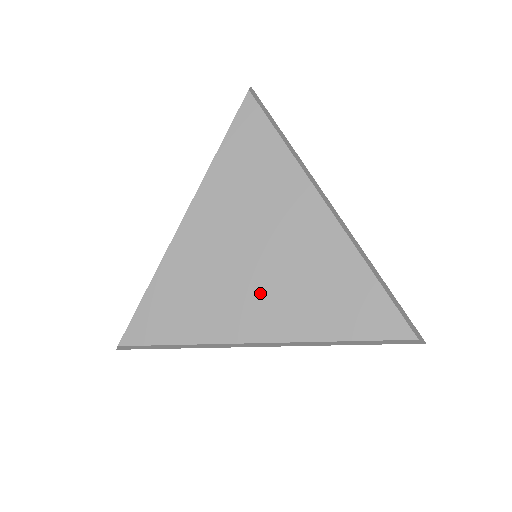
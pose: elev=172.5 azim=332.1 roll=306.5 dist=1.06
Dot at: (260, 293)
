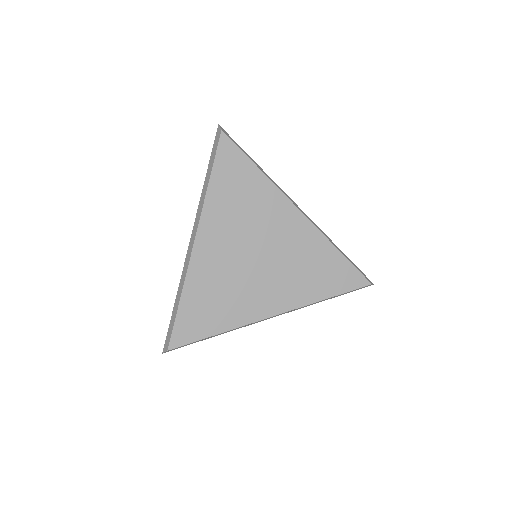
Dot at: (267, 282)
